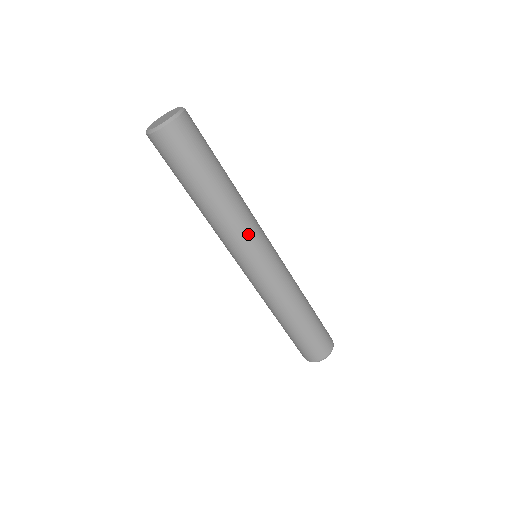
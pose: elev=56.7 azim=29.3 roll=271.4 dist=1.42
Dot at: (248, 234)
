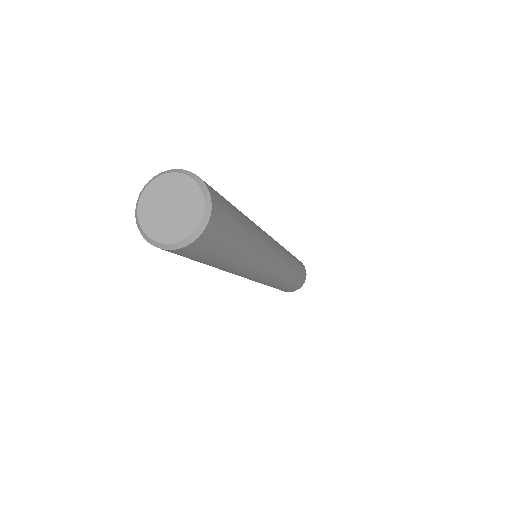
Dot at: occluded
